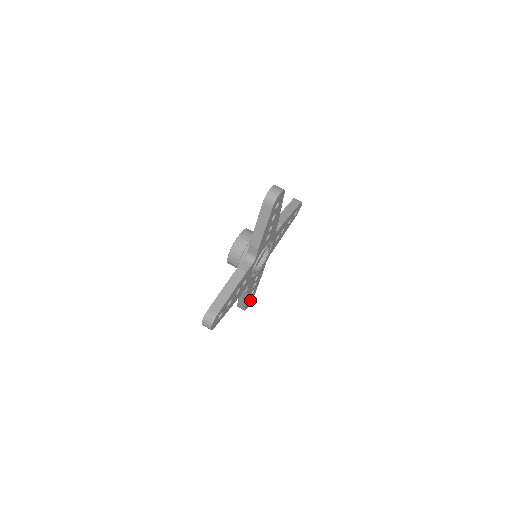
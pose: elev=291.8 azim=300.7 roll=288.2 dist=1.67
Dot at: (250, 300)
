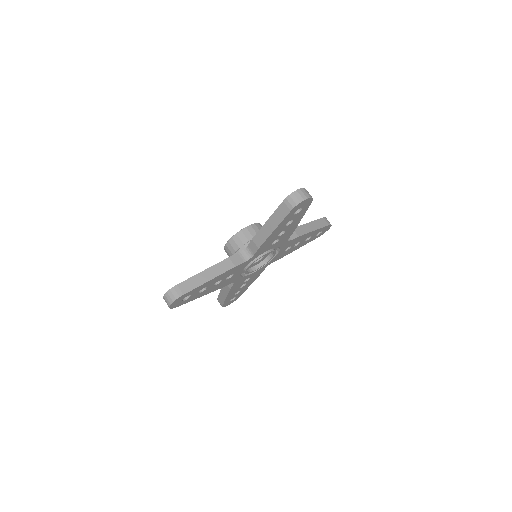
Dot at: (233, 299)
